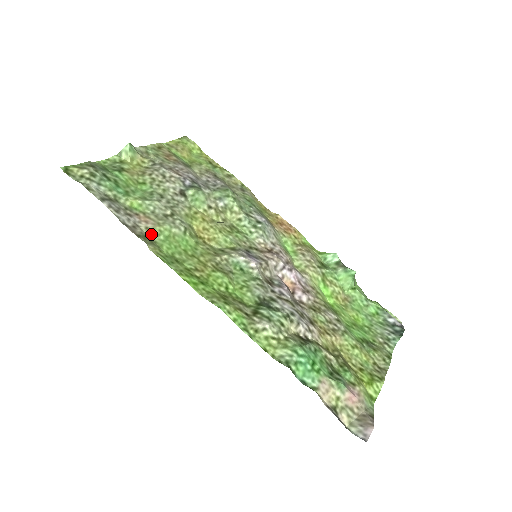
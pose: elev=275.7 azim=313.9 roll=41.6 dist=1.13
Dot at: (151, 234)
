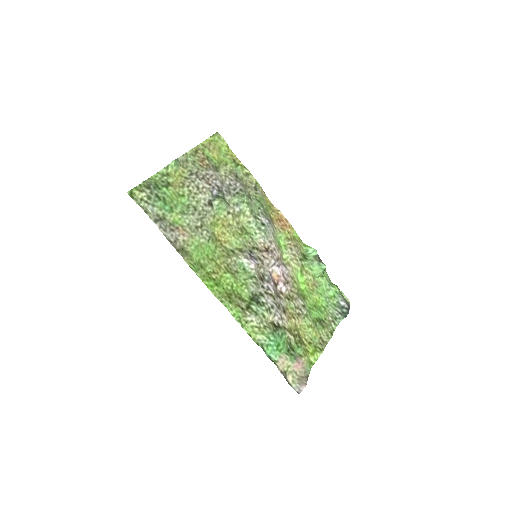
Dot at: (186, 245)
